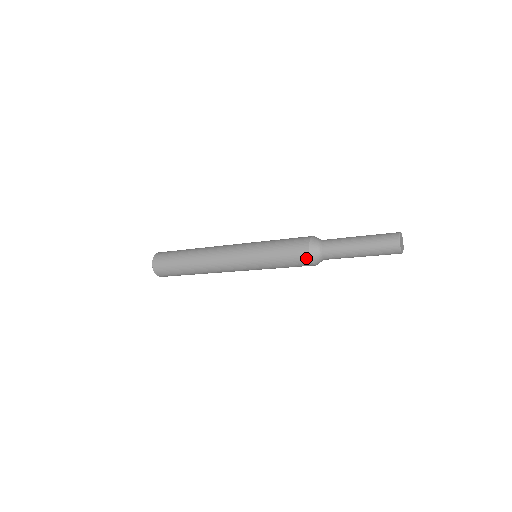
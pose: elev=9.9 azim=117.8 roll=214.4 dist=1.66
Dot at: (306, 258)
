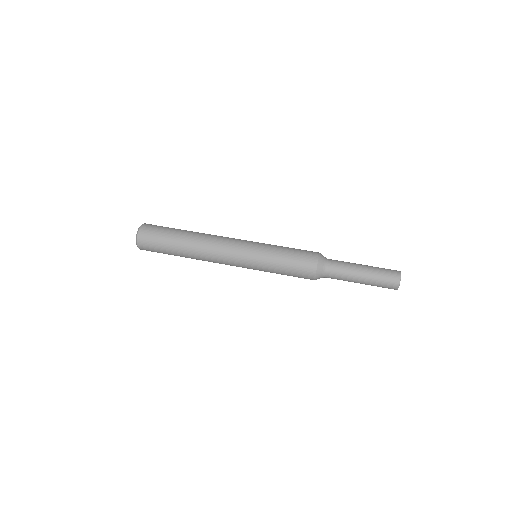
Dot at: (311, 277)
